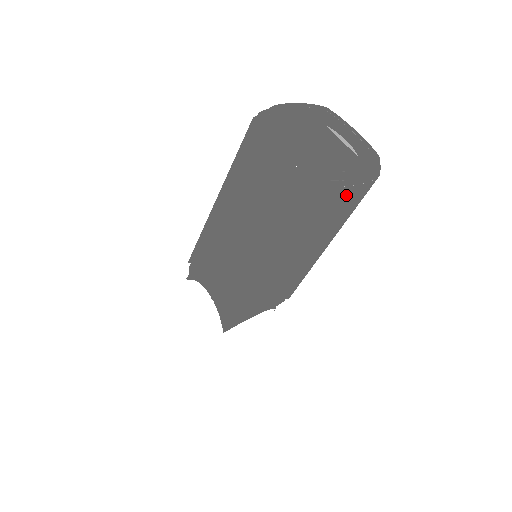
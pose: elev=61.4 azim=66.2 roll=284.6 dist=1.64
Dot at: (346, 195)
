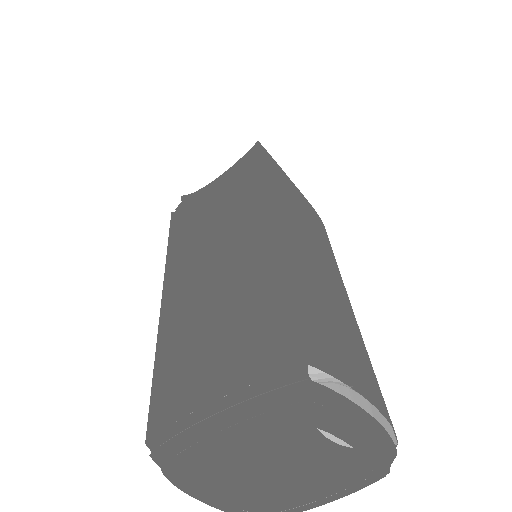
Dot at: occluded
